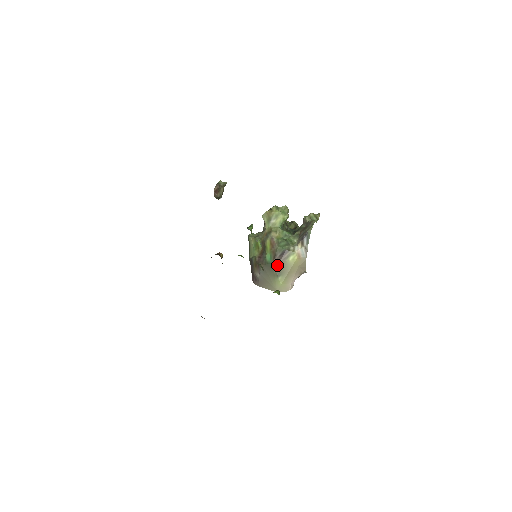
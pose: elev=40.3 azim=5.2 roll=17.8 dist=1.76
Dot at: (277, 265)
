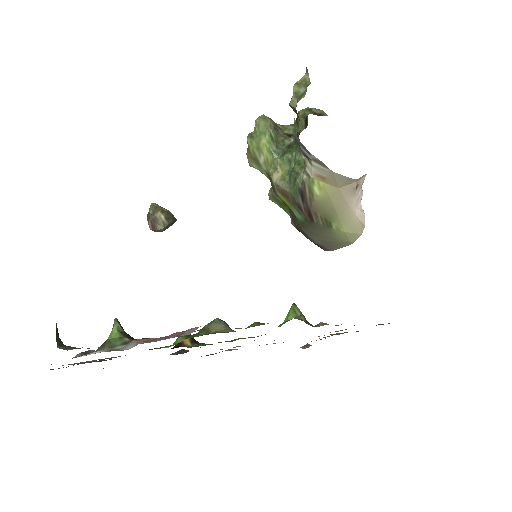
Dot at: (312, 216)
